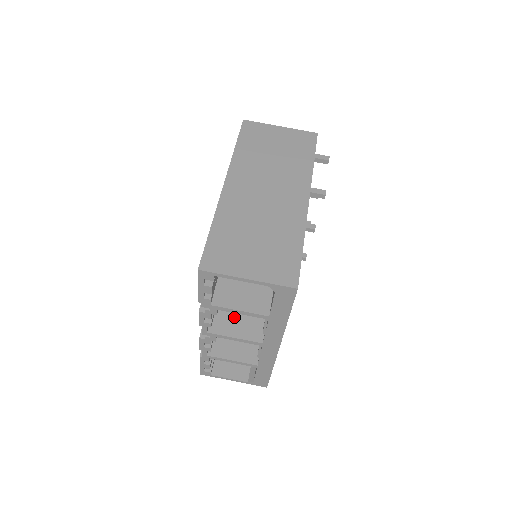
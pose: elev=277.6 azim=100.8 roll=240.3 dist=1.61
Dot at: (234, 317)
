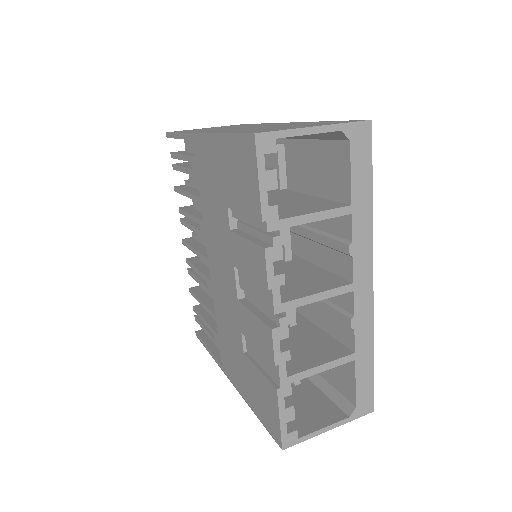
Dot at: (294, 284)
